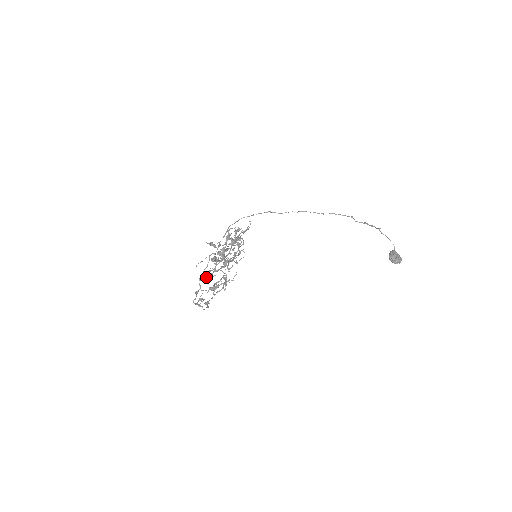
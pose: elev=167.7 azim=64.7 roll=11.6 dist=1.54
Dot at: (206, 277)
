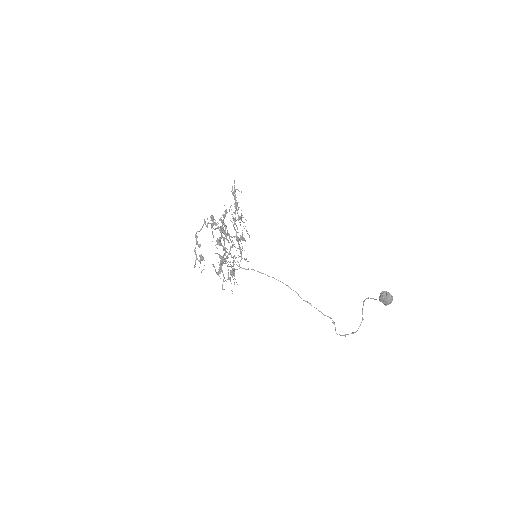
Dot at: occluded
